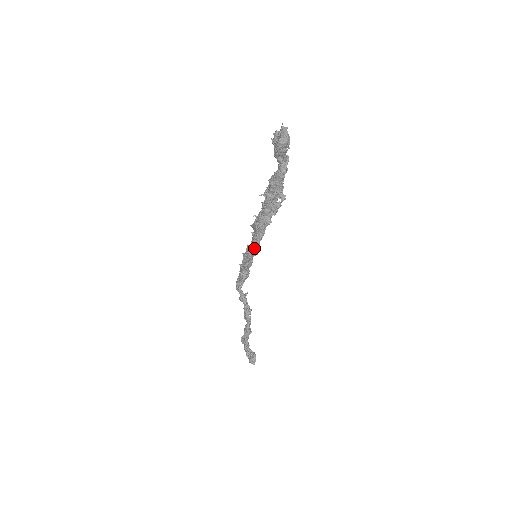
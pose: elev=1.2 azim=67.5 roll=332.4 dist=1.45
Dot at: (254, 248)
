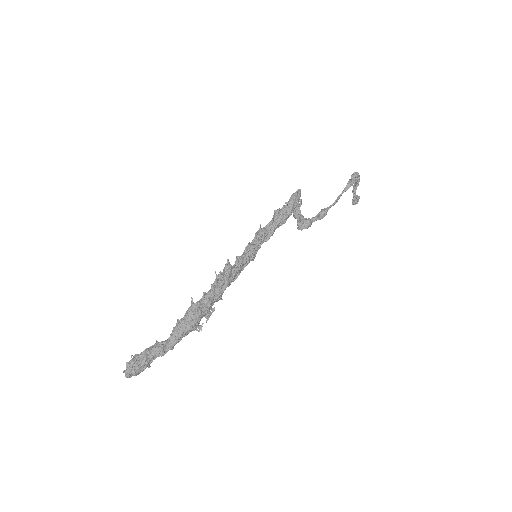
Dot at: occluded
